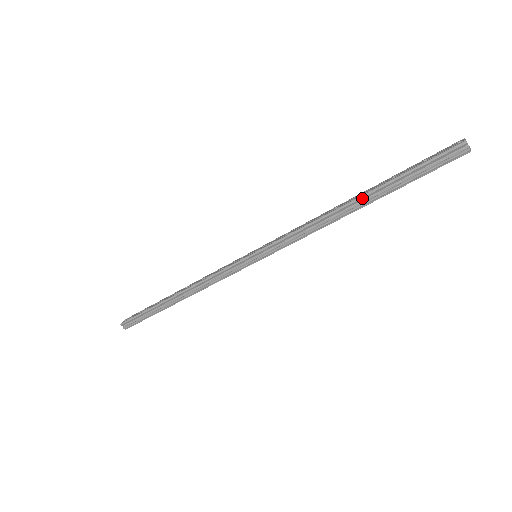
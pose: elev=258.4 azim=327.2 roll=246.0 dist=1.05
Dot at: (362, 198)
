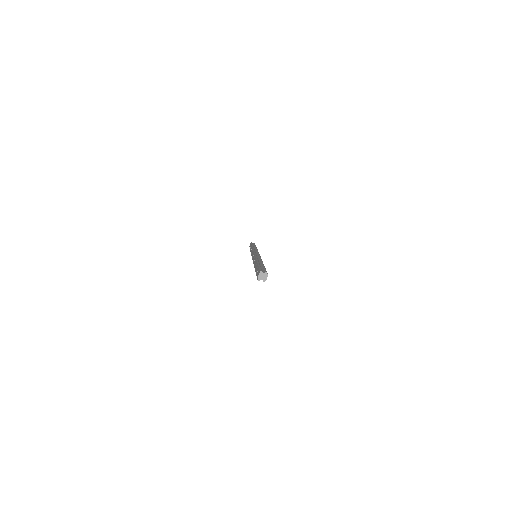
Dot at: occluded
